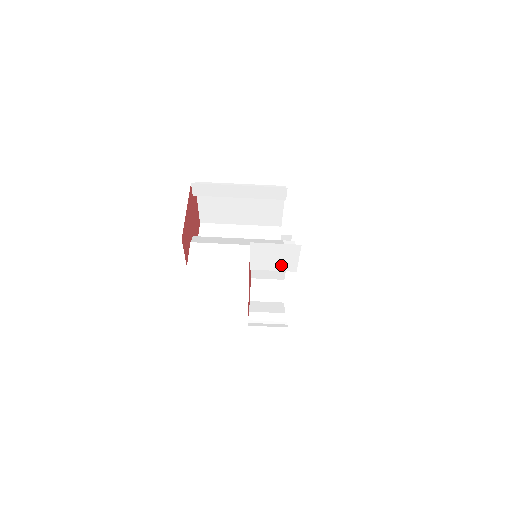
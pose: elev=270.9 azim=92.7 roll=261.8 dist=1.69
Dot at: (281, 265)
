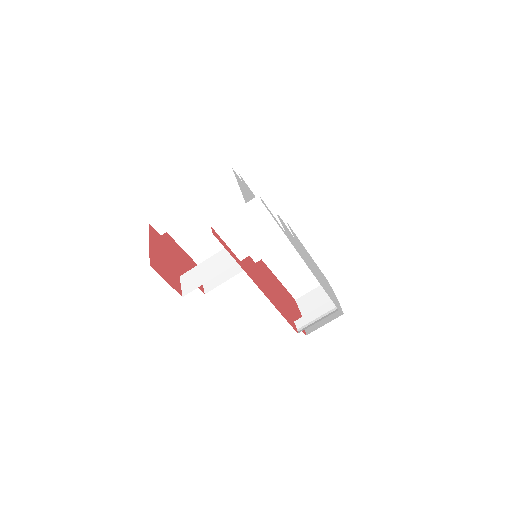
Dot at: (264, 235)
